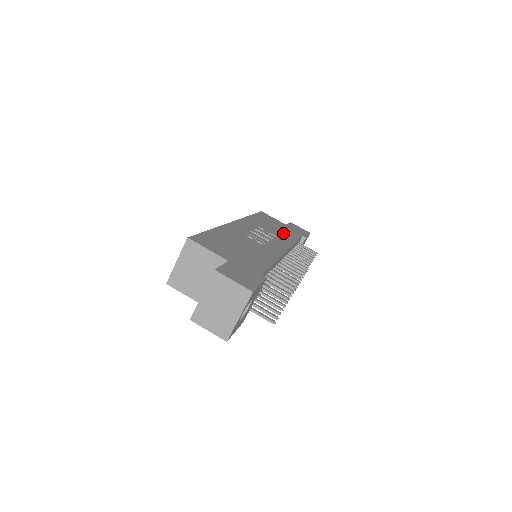
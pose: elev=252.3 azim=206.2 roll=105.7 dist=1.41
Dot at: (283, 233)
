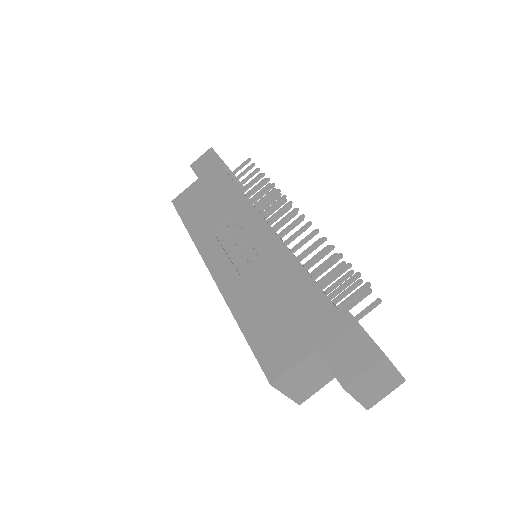
Dot at: (222, 200)
